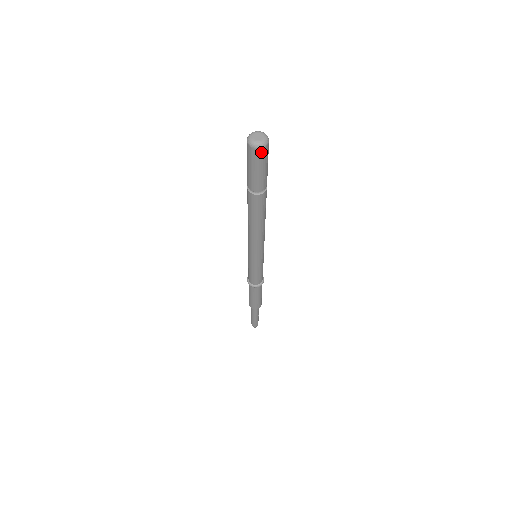
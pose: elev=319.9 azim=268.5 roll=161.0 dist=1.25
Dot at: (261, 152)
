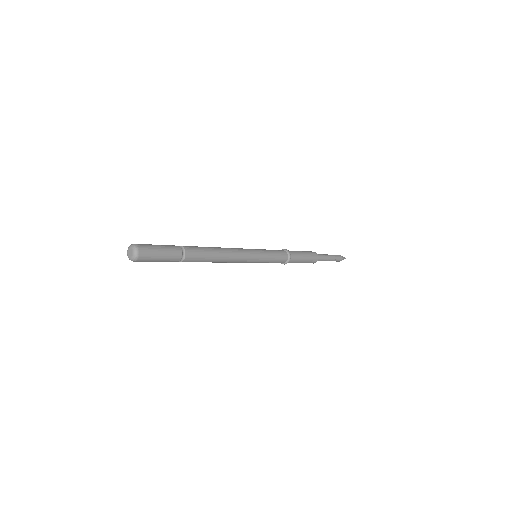
Dot at: occluded
